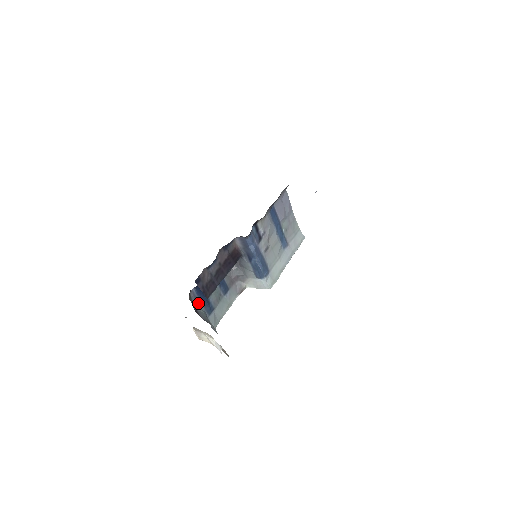
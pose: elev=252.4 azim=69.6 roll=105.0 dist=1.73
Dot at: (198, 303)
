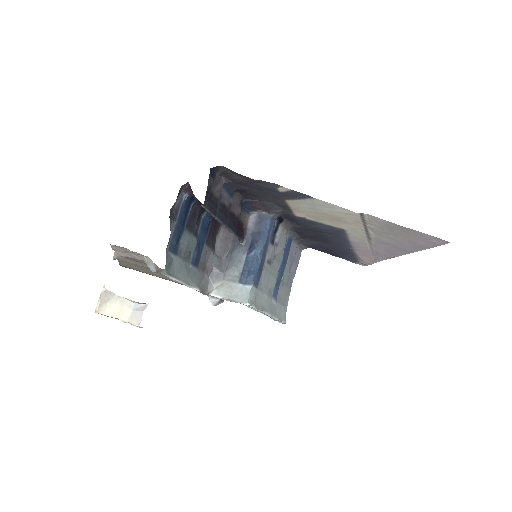
Dot at: (174, 217)
